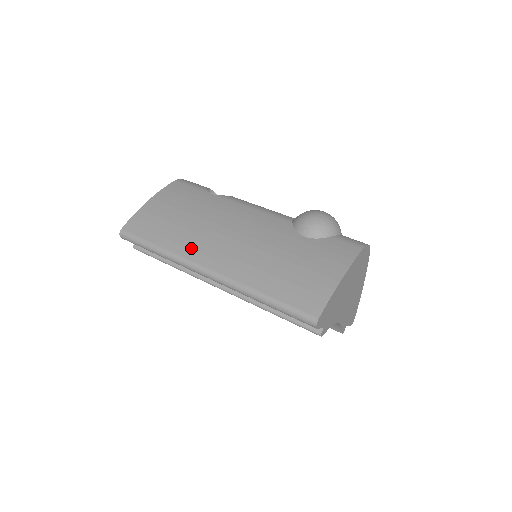
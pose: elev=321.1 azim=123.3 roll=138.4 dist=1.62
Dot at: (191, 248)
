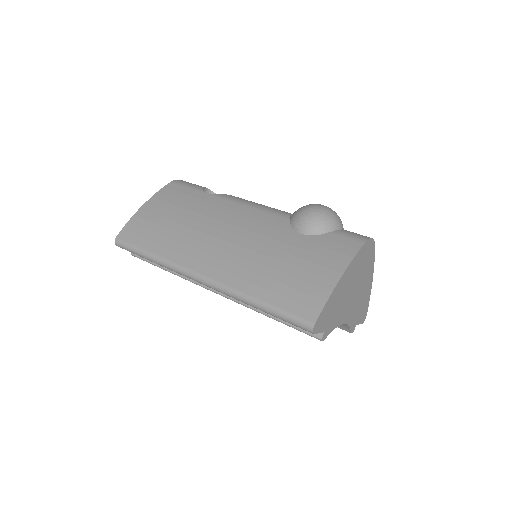
Dot at: (184, 253)
